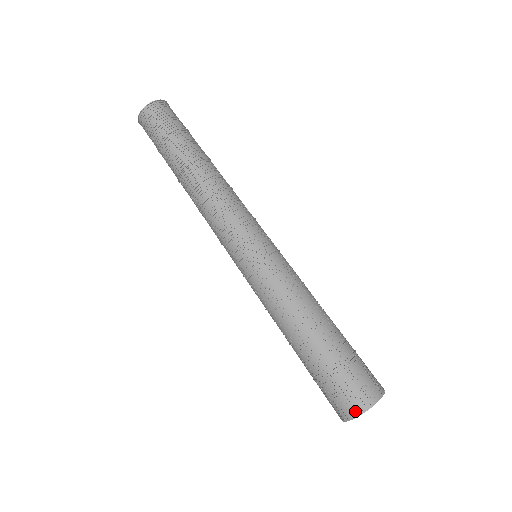
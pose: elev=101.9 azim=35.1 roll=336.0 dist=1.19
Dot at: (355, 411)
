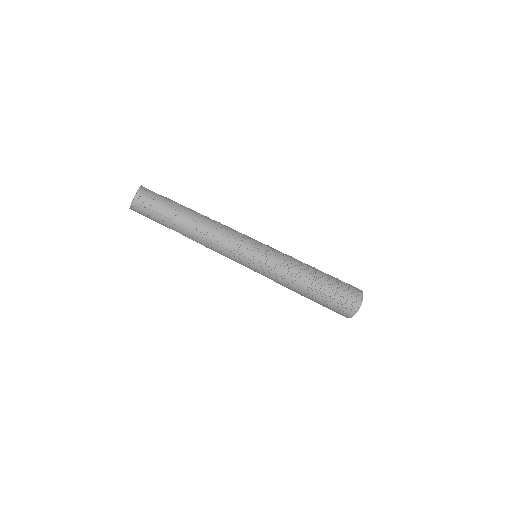
Dot at: (349, 316)
